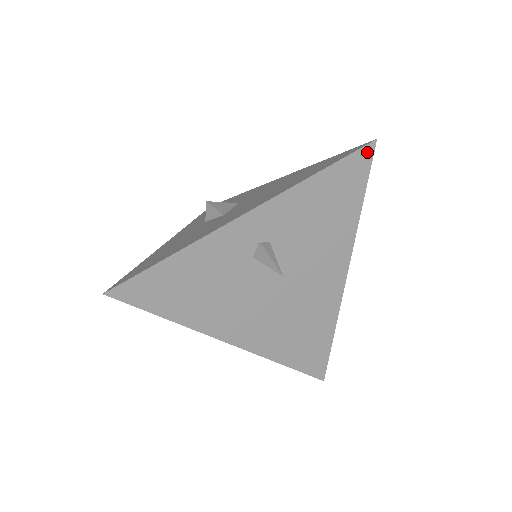
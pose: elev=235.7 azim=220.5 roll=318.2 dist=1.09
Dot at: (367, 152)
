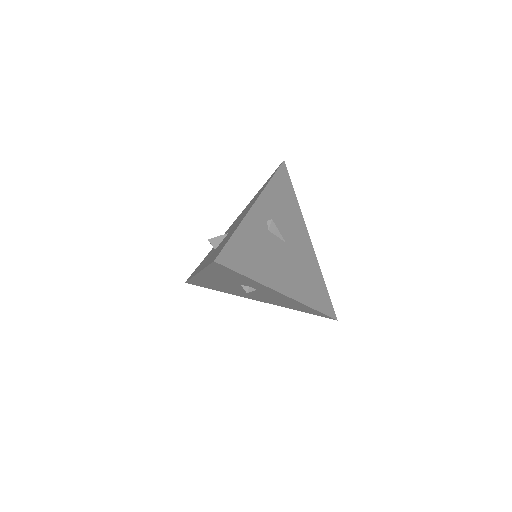
Dot at: (284, 167)
